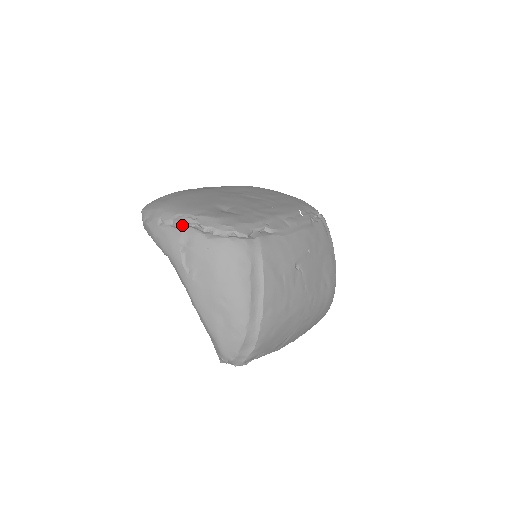
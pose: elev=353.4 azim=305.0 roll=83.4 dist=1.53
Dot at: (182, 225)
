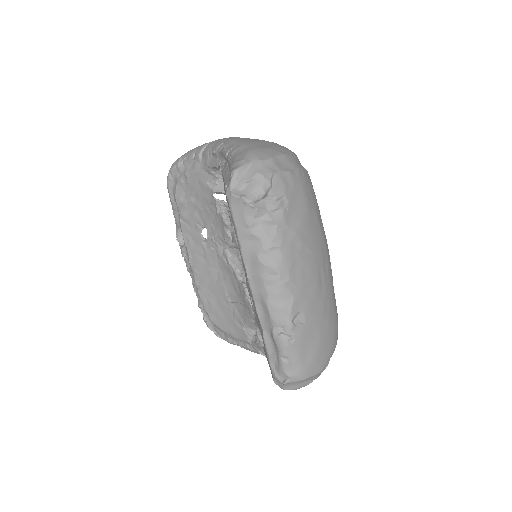
Dot at: occluded
